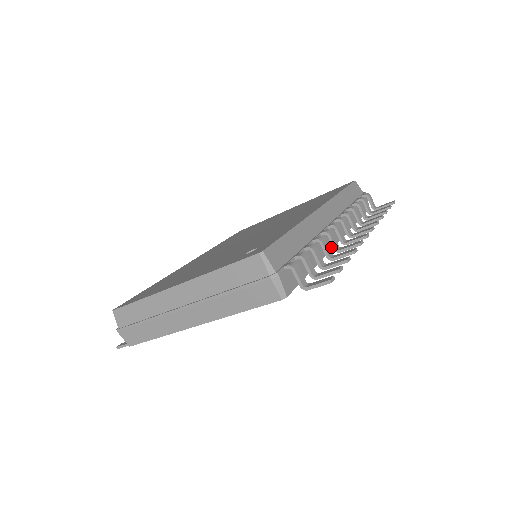
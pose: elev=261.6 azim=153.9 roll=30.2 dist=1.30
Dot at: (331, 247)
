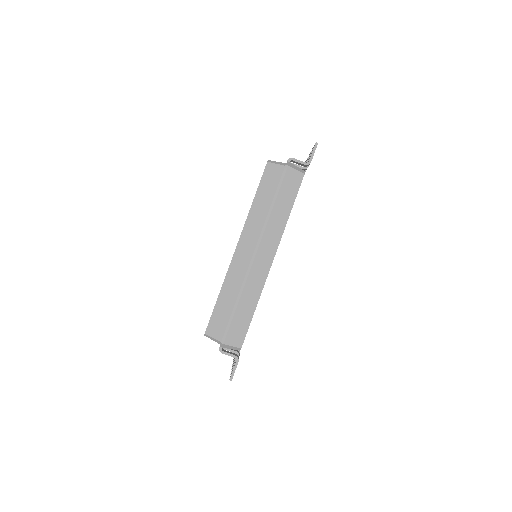
Dot at: occluded
